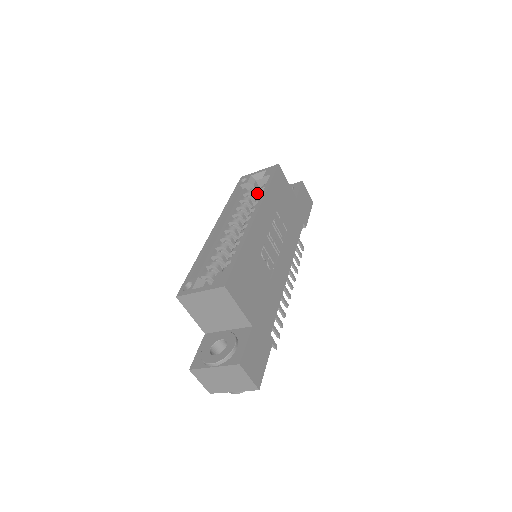
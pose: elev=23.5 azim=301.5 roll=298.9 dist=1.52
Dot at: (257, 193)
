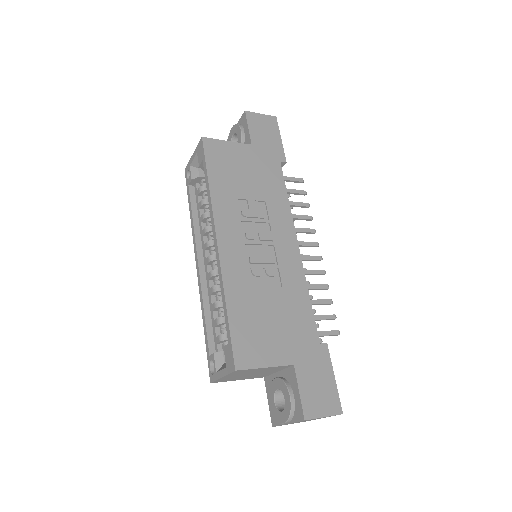
Dot at: occluded
